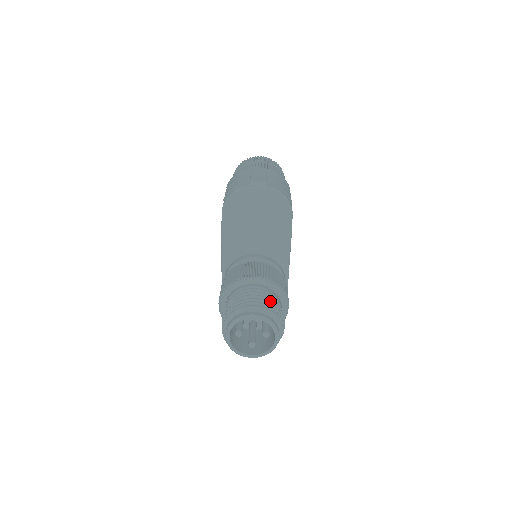
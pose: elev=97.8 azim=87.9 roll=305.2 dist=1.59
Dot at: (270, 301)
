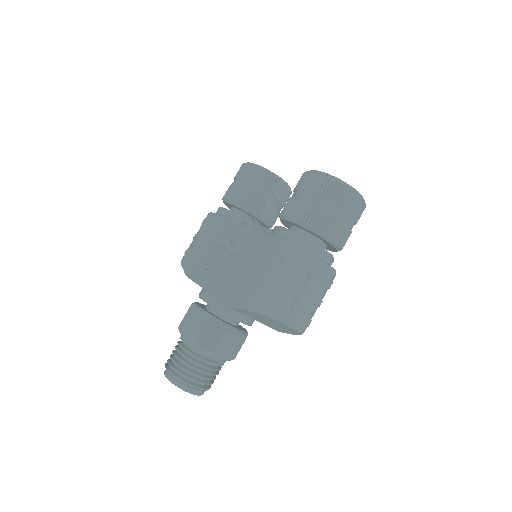
Dot at: (215, 375)
